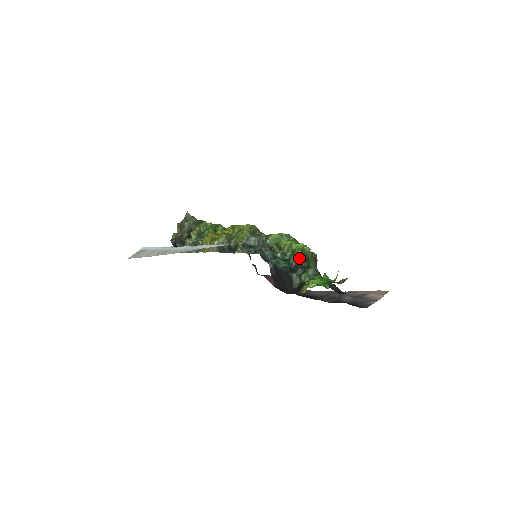
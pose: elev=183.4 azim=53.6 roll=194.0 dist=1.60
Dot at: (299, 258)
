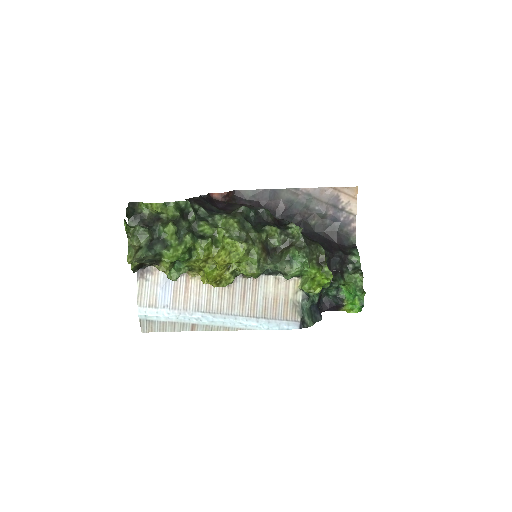
Dot at: occluded
